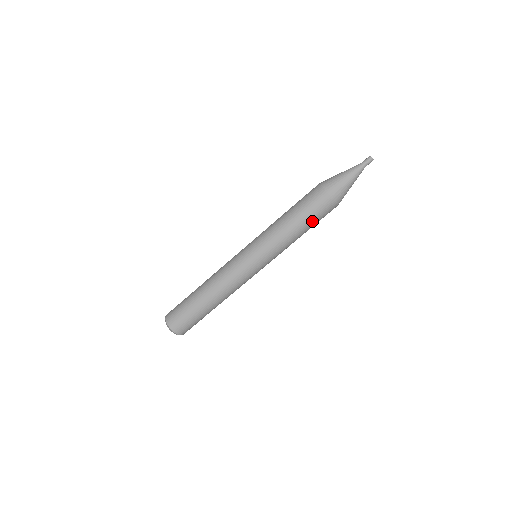
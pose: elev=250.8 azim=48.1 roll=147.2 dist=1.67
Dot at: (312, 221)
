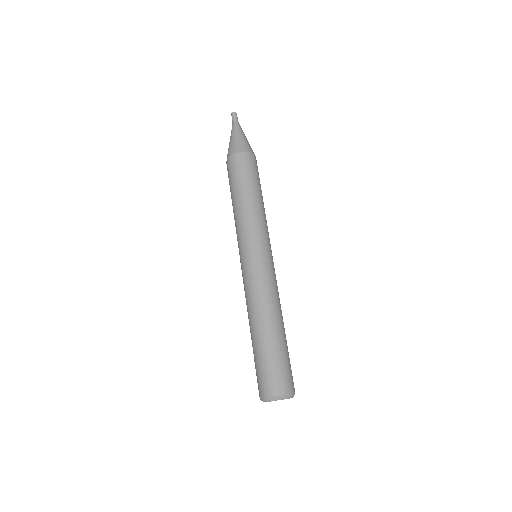
Dot at: (246, 180)
